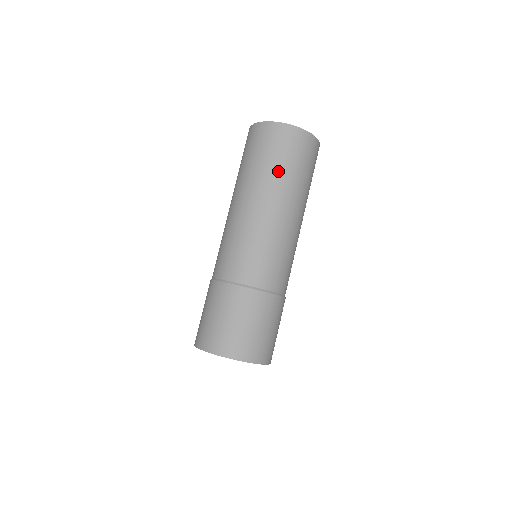
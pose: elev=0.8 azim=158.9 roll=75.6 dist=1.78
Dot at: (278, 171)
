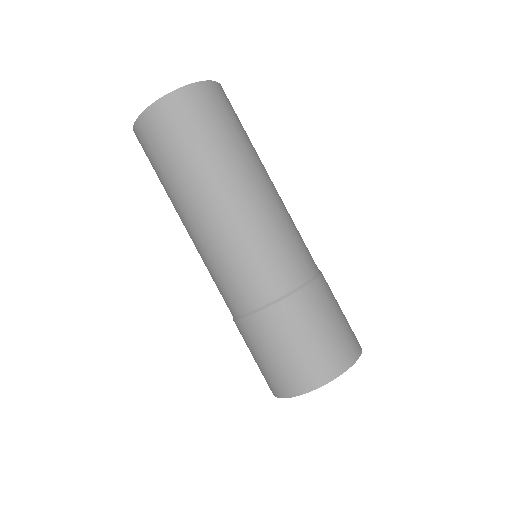
Dot at: (231, 142)
